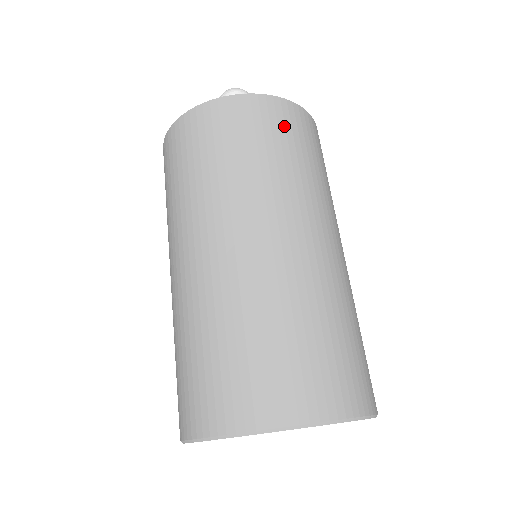
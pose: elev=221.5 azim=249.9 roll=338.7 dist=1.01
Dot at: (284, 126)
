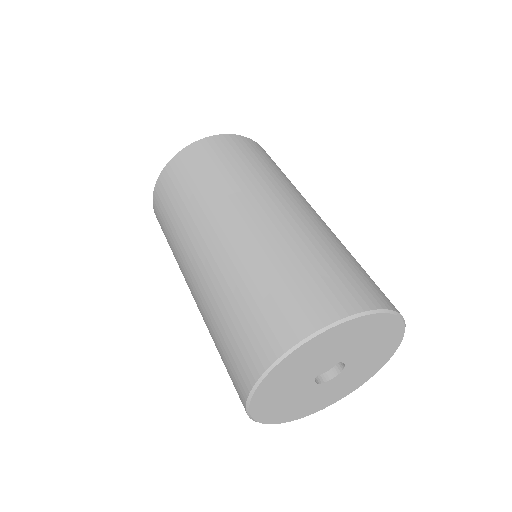
Dot at: (208, 155)
